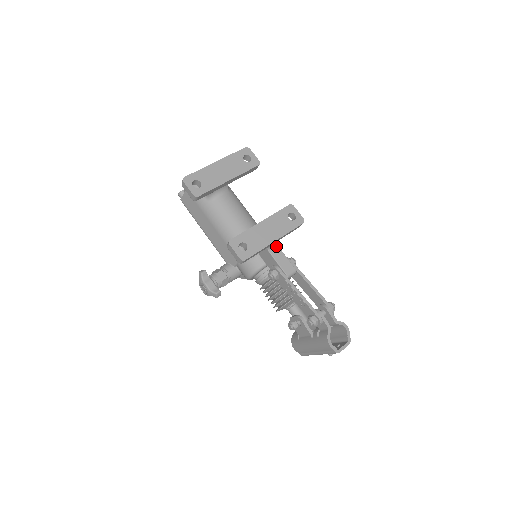
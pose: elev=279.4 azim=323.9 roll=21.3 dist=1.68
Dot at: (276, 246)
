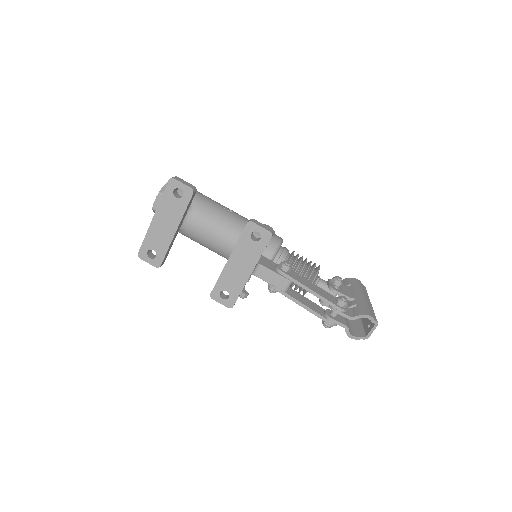
Dot at: (259, 267)
